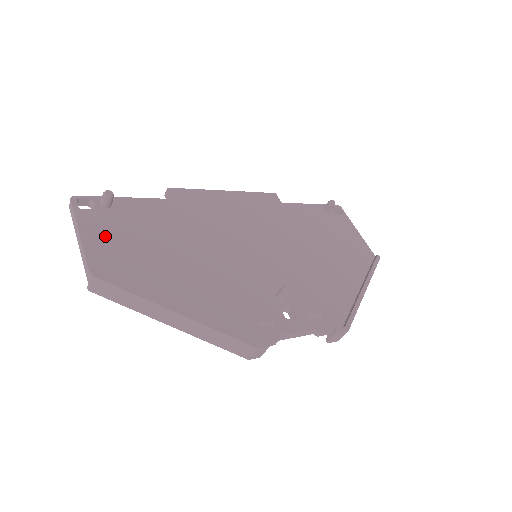
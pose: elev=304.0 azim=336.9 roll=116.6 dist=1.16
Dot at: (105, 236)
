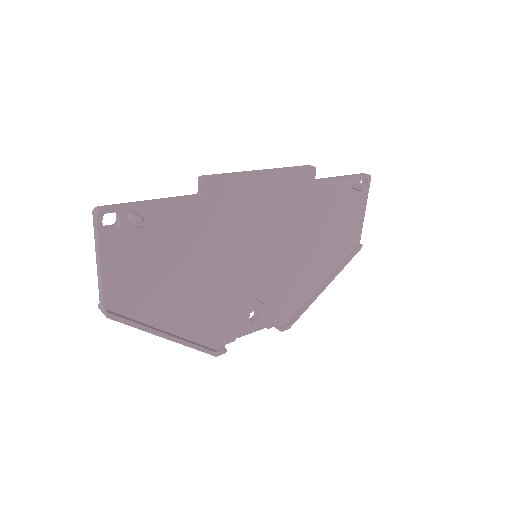
Dot at: (124, 263)
